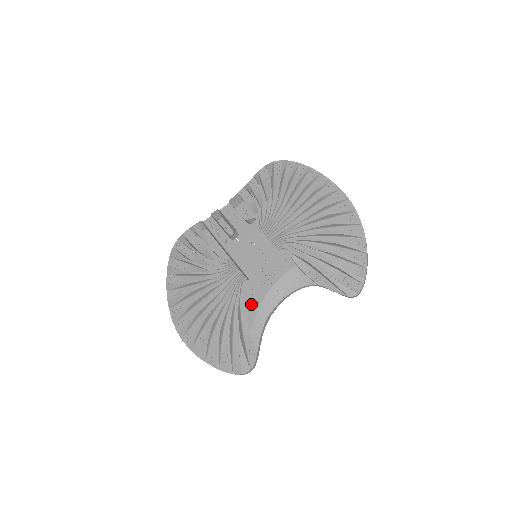
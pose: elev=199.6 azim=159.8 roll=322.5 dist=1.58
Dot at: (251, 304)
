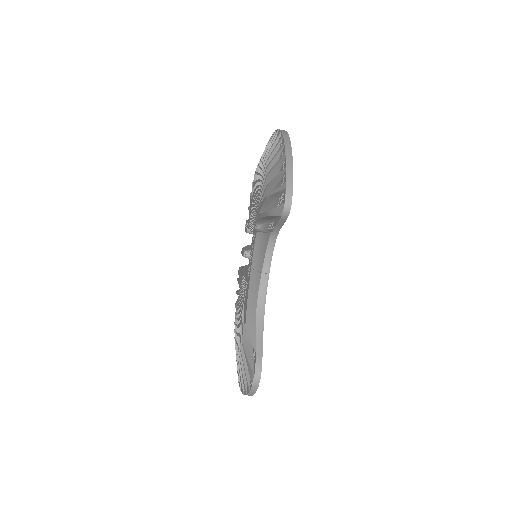
Dot at: (245, 302)
